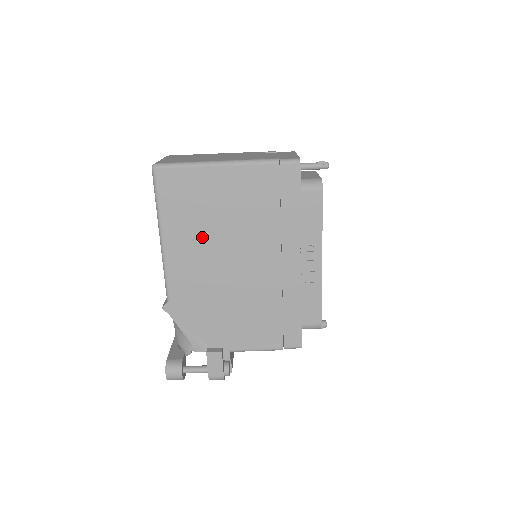
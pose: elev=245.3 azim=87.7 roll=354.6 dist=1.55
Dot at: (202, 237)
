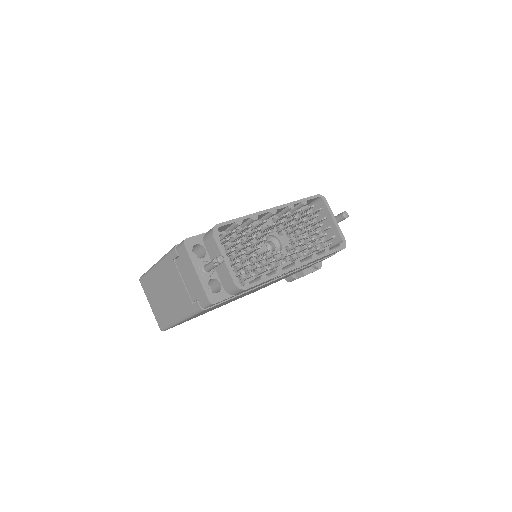
Dot at: occluded
